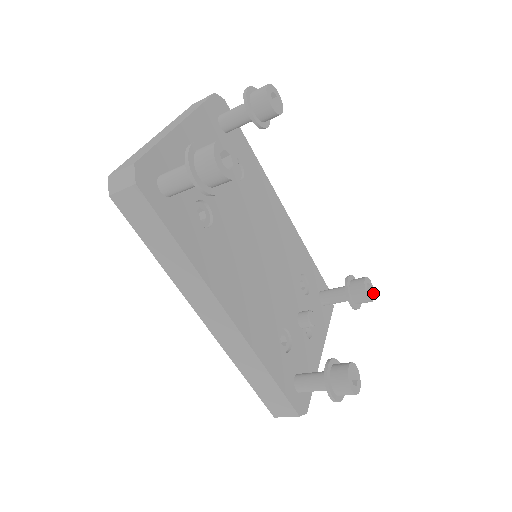
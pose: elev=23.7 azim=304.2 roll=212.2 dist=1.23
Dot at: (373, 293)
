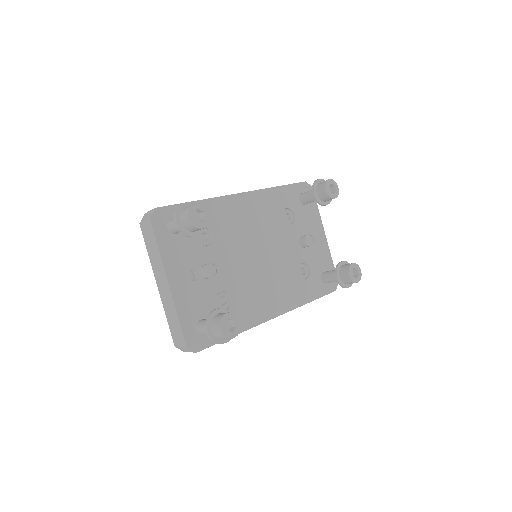
Dot at: (336, 184)
